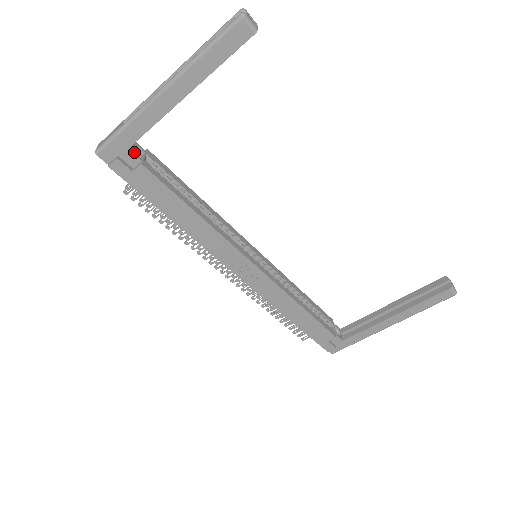
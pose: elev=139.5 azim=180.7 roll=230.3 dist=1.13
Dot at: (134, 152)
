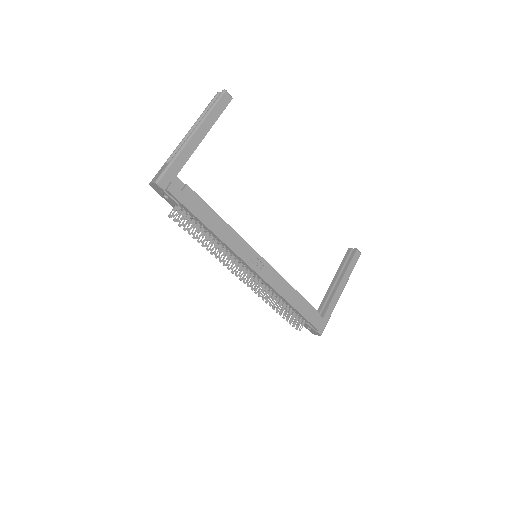
Dot at: (178, 180)
